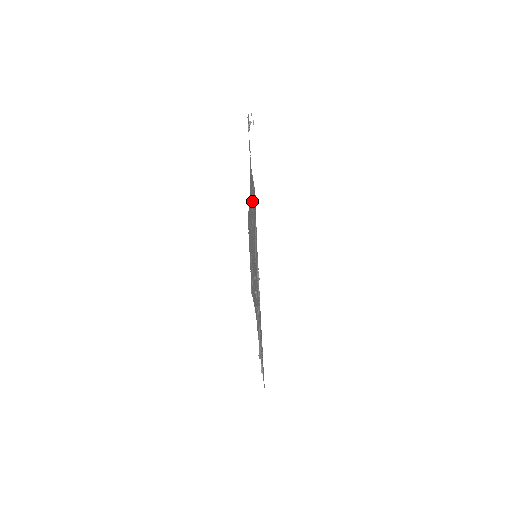
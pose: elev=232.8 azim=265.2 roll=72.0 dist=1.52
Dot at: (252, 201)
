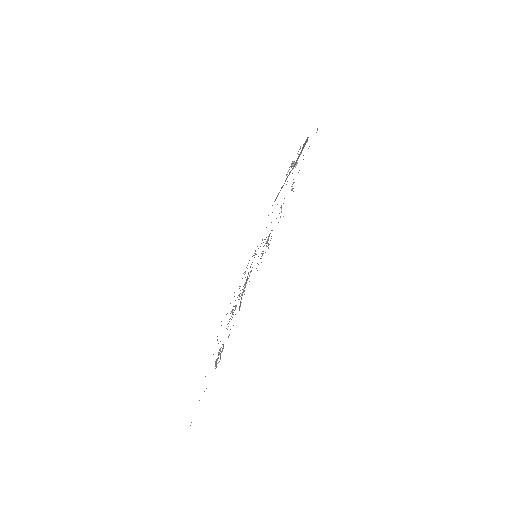
Dot at: (272, 212)
